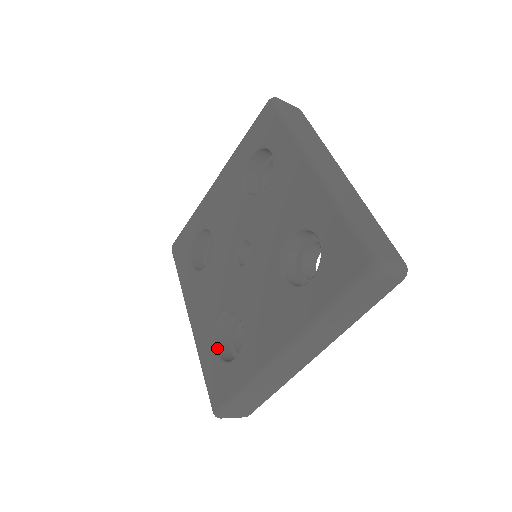
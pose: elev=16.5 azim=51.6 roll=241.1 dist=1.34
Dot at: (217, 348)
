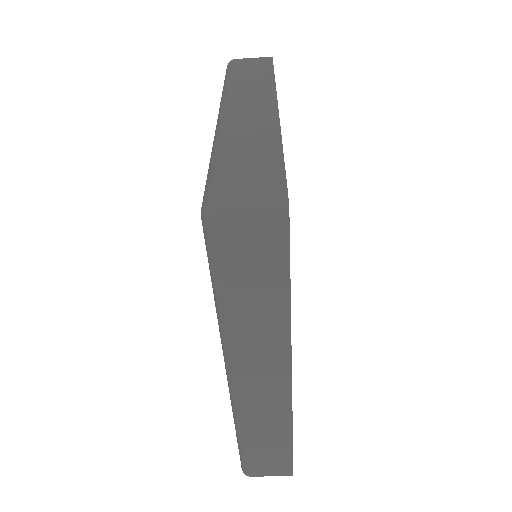
Dot at: occluded
